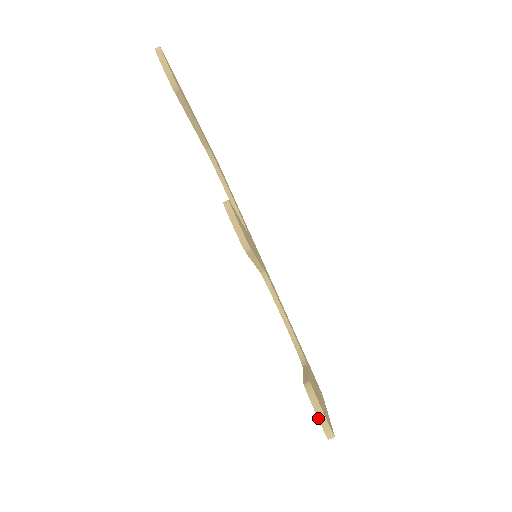
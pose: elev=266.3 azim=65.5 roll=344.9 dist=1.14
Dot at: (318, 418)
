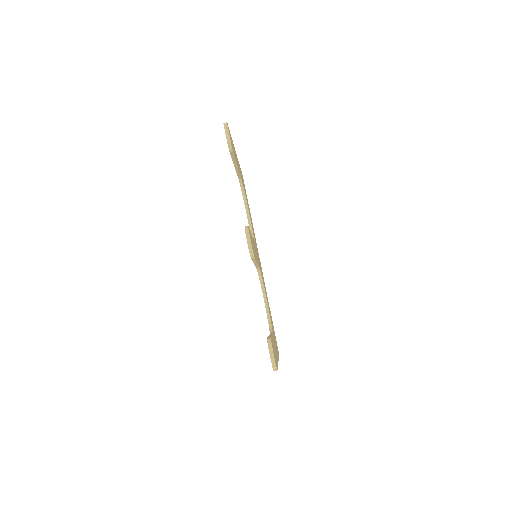
Dot at: (270, 358)
